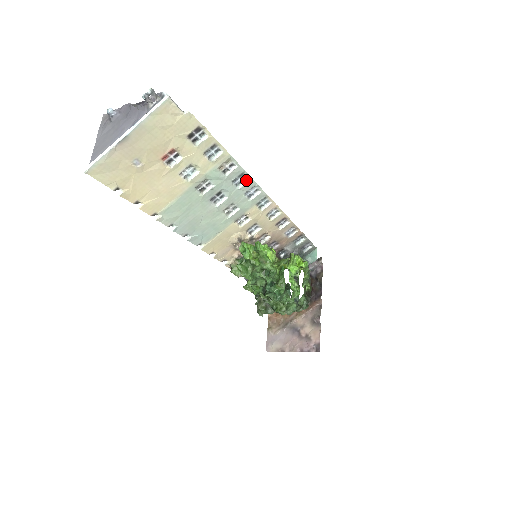
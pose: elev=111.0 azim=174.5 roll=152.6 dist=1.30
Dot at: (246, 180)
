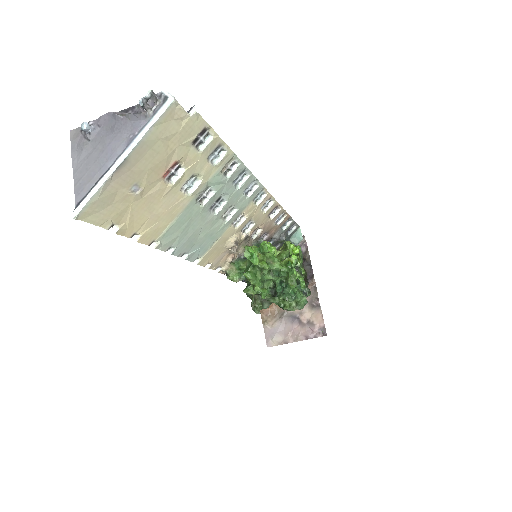
Dot at: (245, 177)
